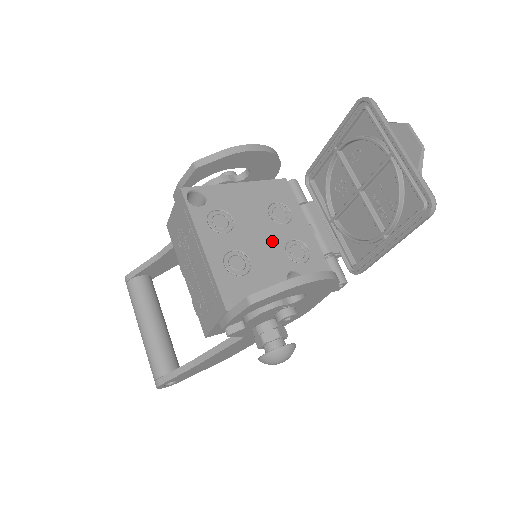
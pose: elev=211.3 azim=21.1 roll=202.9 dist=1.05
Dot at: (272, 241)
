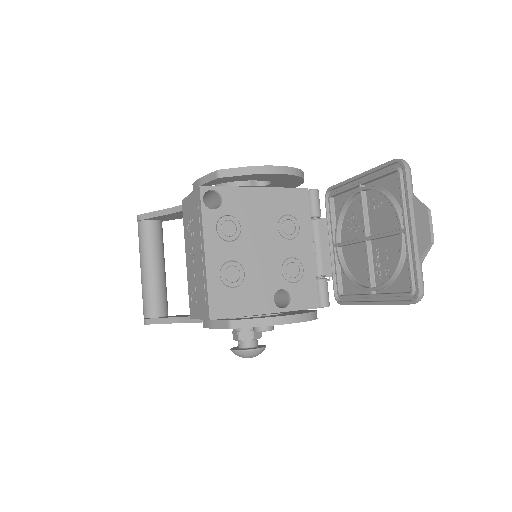
Dot at: (272, 256)
